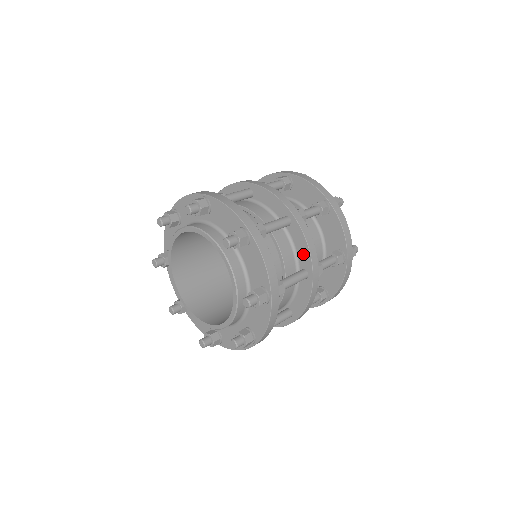
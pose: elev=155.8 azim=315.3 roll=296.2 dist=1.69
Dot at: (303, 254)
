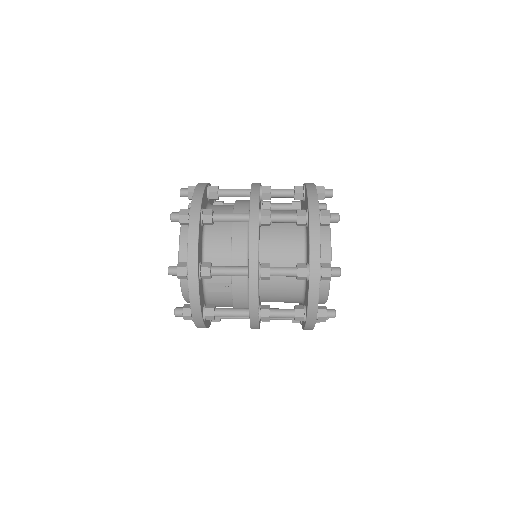
Dot at: occluded
